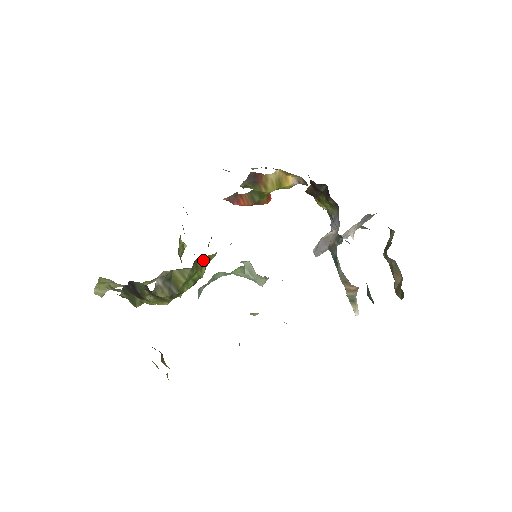
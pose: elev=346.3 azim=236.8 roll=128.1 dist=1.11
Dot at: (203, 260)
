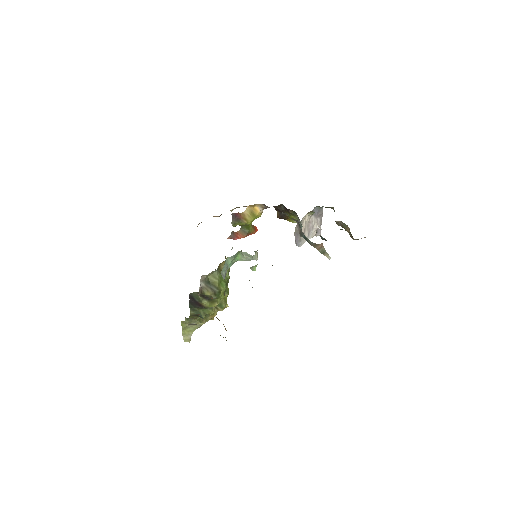
Dot at: (223, 266)
